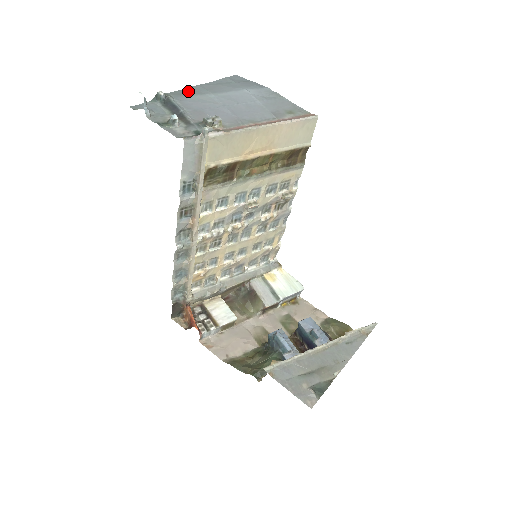
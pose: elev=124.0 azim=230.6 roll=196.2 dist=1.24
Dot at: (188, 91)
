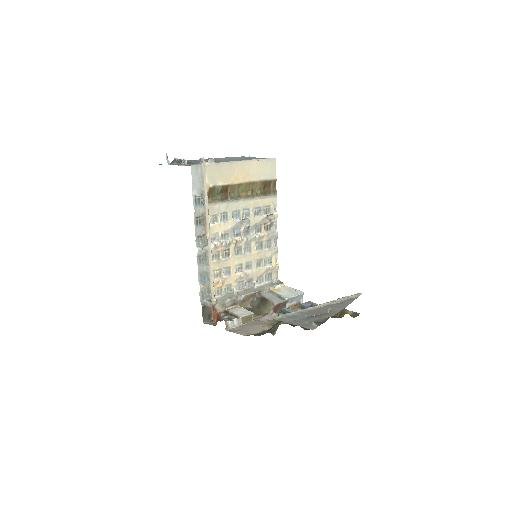
Dot at: occluded
